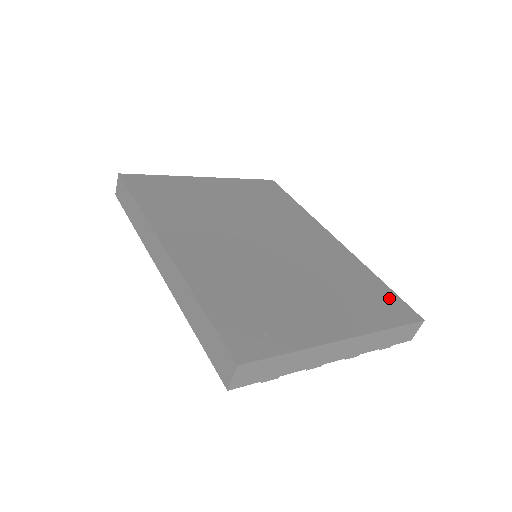
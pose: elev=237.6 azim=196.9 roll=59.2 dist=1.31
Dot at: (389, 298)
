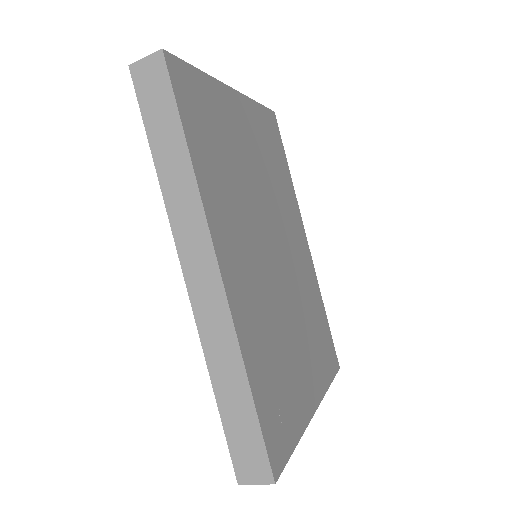
Dot at: (329, 340)
